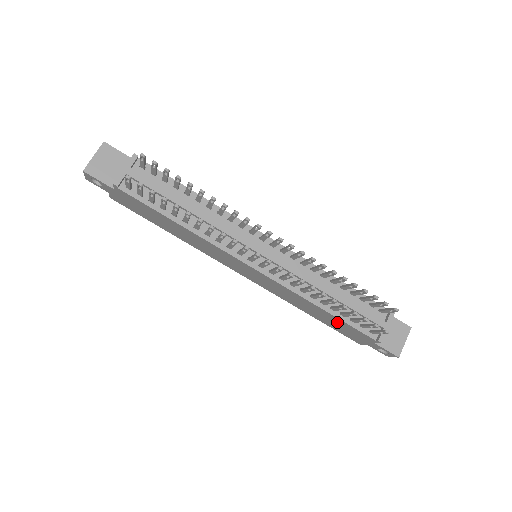
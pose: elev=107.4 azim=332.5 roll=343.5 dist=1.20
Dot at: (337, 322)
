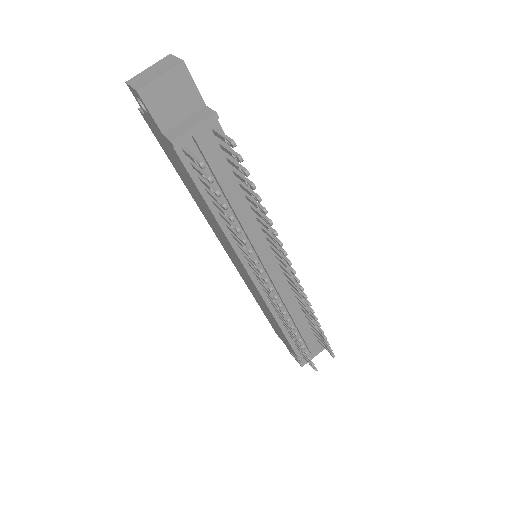
Dot at: (280, 331)
